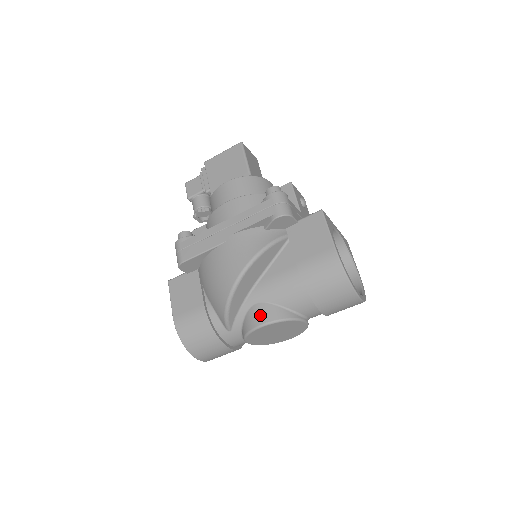
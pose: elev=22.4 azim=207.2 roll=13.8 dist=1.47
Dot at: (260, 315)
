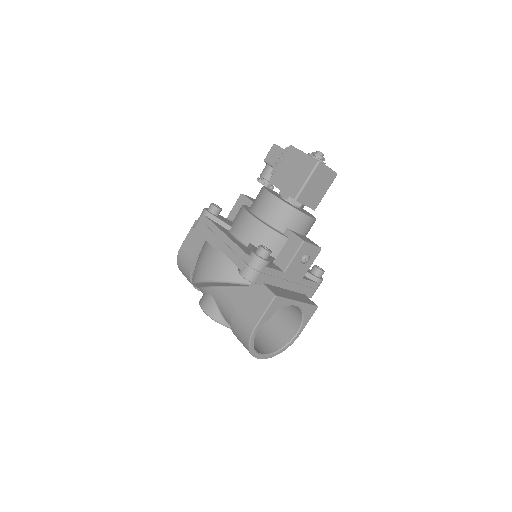
Dot at: (207, 304)
